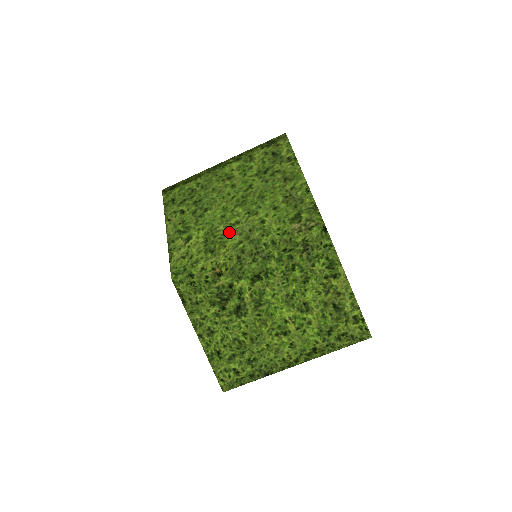
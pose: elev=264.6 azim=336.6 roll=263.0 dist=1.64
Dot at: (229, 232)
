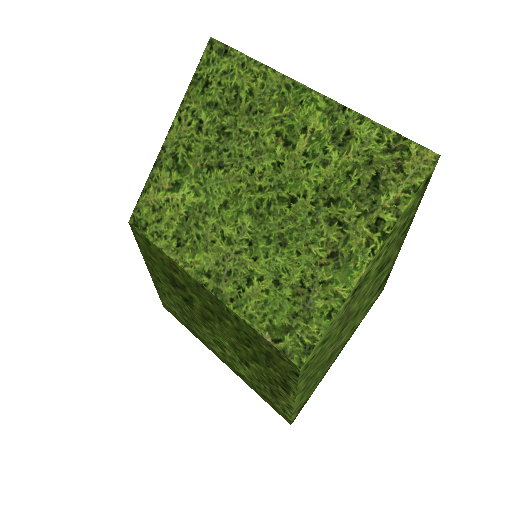
Dot at: (211, 243)
